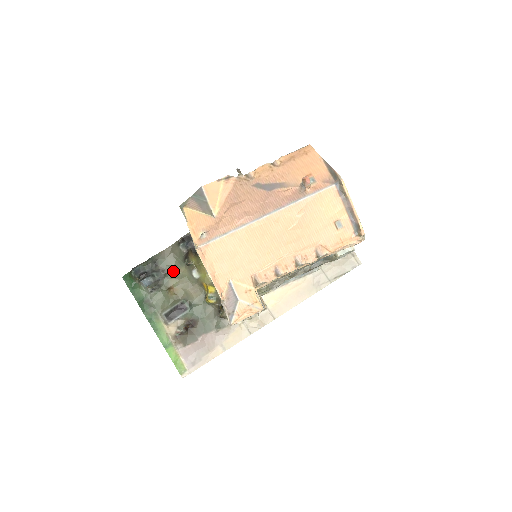
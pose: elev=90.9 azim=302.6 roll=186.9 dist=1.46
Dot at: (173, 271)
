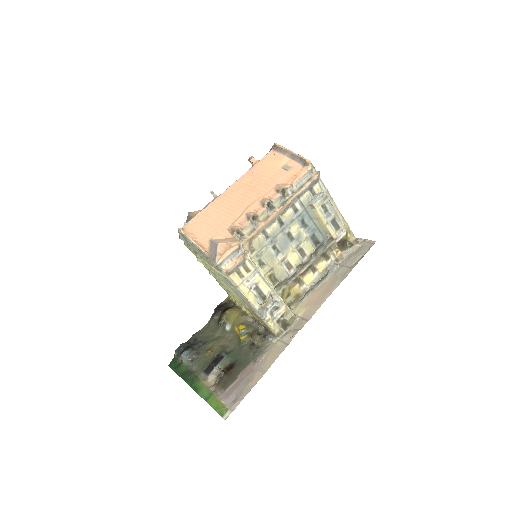
Dot at: (210, 338)
